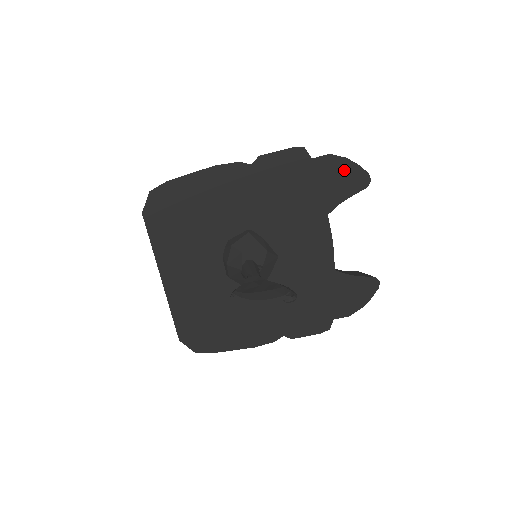
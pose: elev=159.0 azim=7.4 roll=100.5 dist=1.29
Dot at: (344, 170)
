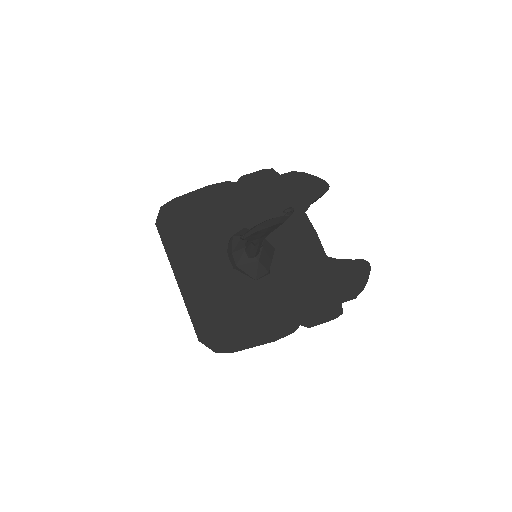
Dot at: (307, 181)
